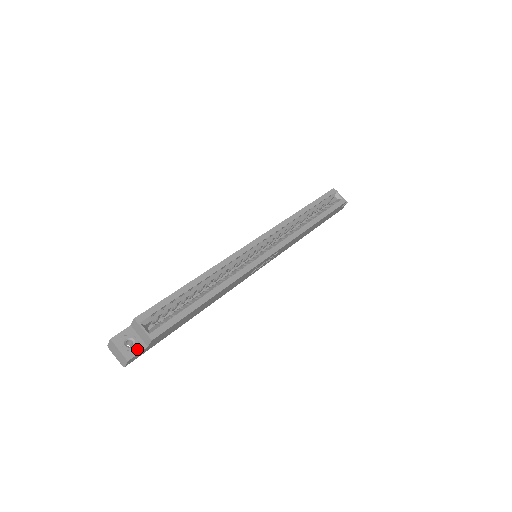
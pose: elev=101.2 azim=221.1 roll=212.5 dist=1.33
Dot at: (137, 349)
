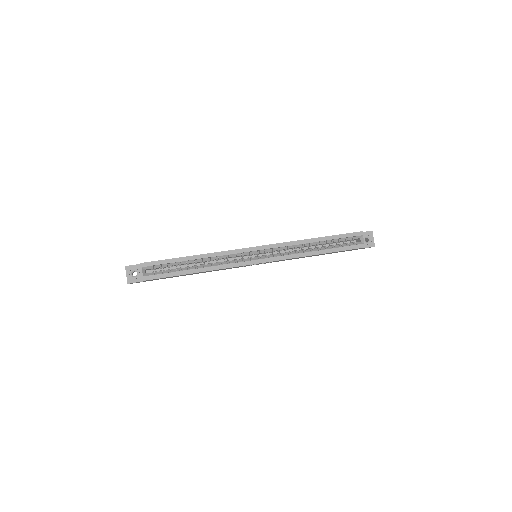
Dot at: (136, 279)
